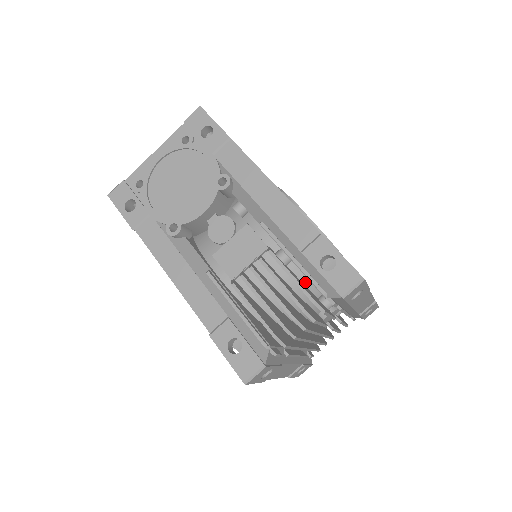
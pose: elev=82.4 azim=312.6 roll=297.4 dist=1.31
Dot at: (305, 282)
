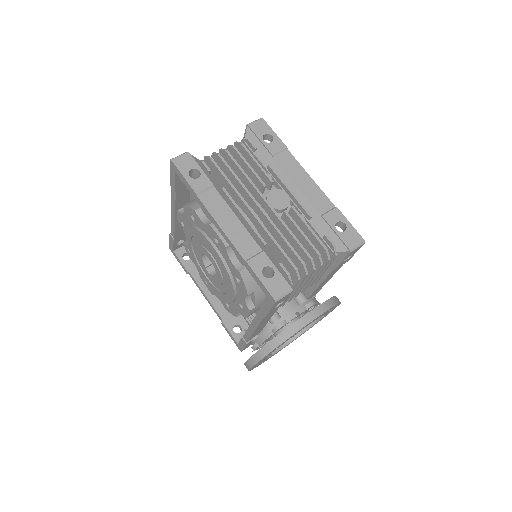
Dot at: occluded
